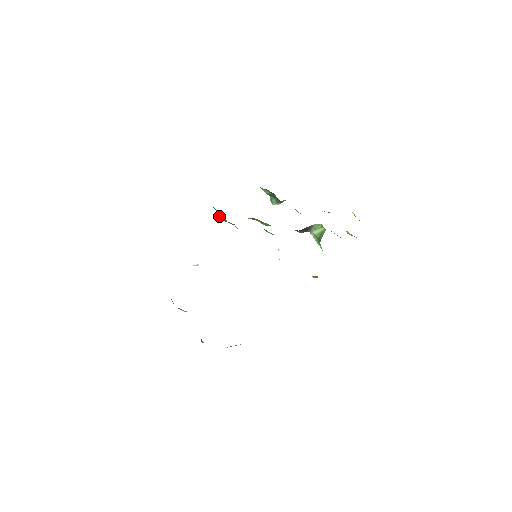
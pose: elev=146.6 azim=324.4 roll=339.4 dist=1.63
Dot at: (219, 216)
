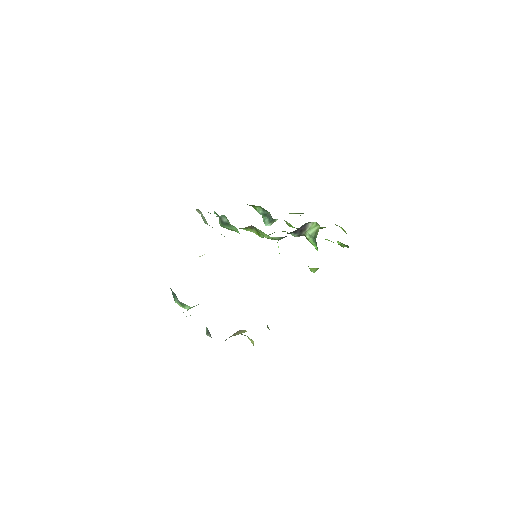
Dot at: (219, 222)
